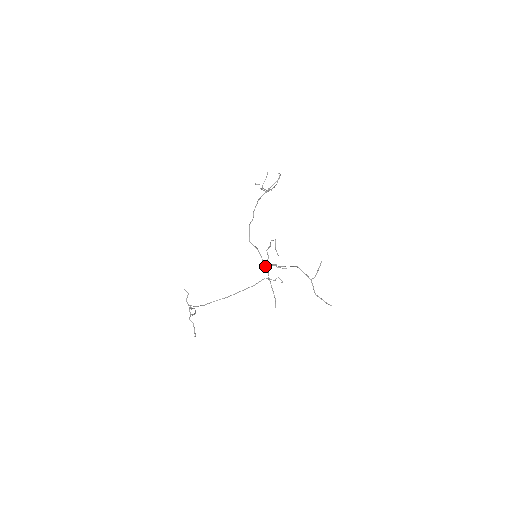
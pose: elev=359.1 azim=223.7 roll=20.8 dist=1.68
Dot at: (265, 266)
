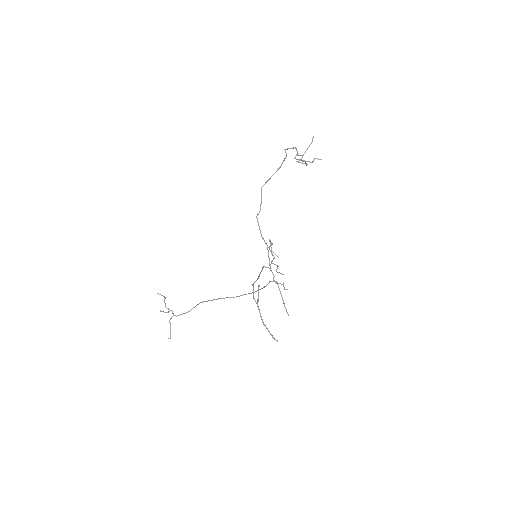
Dot at: occluded
